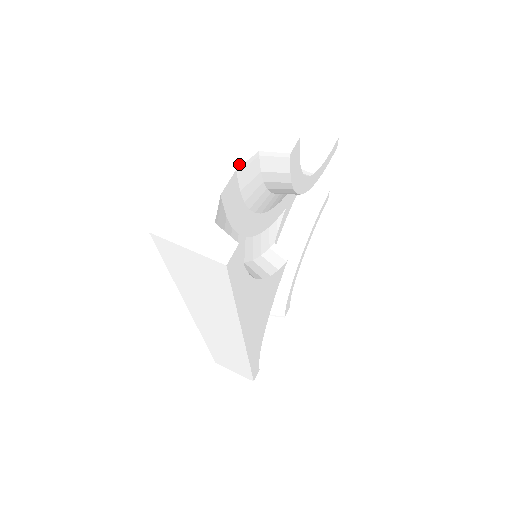
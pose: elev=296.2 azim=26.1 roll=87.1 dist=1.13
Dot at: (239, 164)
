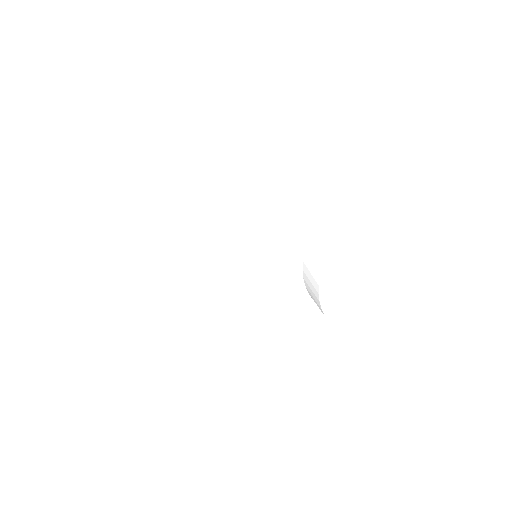
Dot at: occluded
